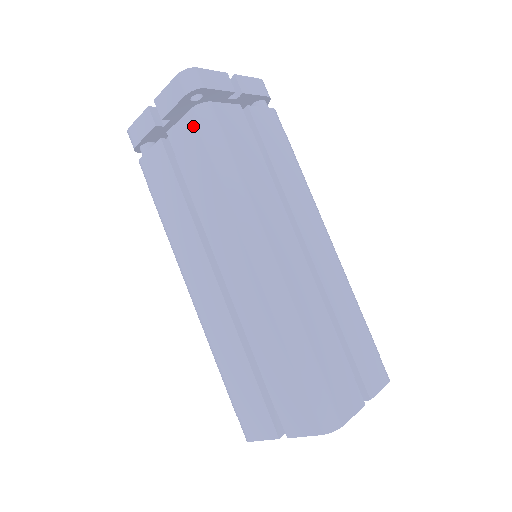
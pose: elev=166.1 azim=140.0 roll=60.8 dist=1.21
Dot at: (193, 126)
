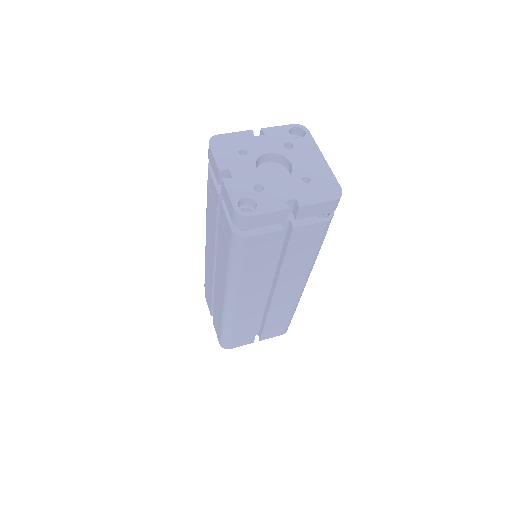
Dot at: (229, 234)
